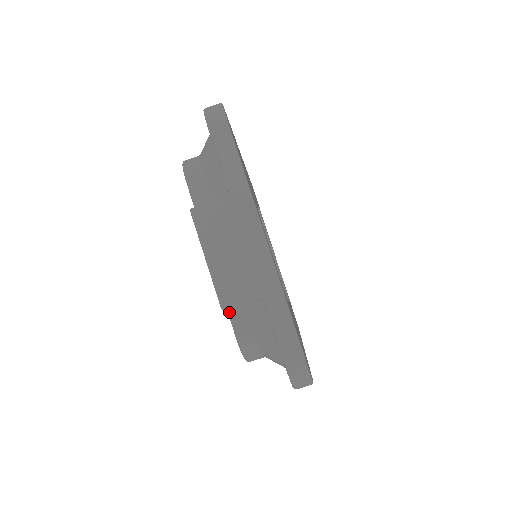
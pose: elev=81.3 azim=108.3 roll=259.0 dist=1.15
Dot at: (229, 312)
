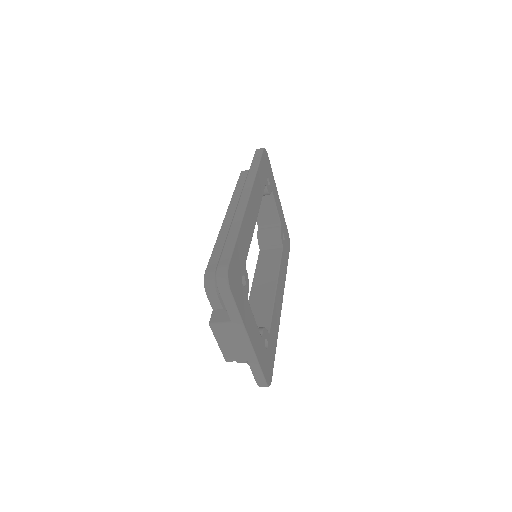
Dot at: occluded
